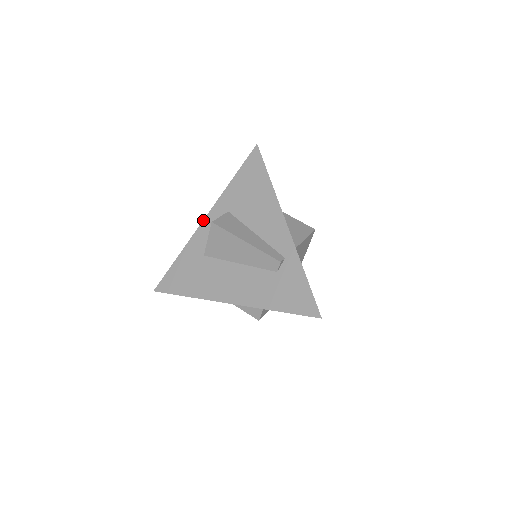
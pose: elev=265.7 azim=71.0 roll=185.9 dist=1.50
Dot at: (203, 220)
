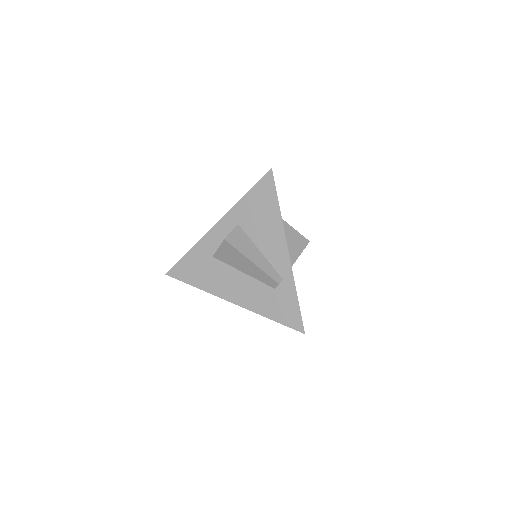
Dot at: (214, 225)
